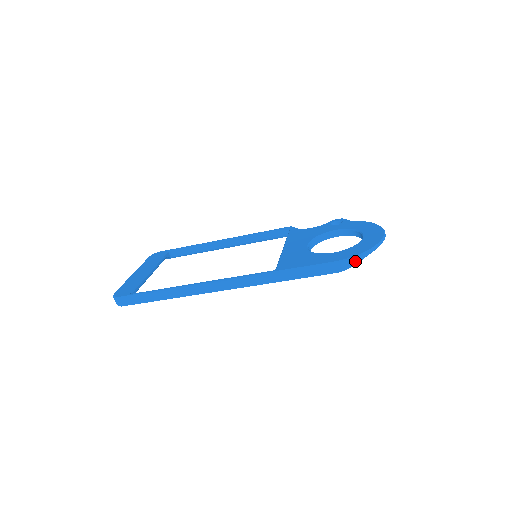
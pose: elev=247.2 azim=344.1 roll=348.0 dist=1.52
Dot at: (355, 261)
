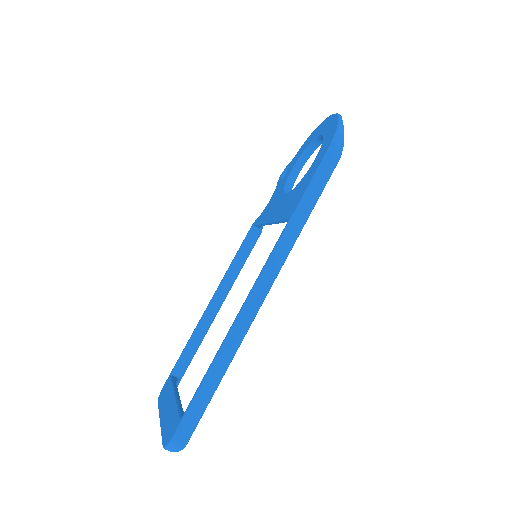
Dot at: (341, 135)
